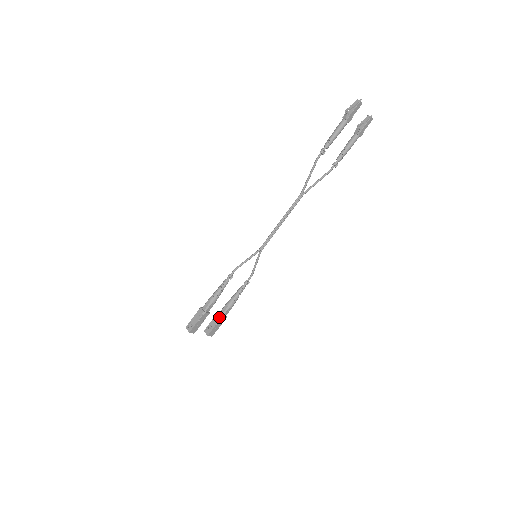
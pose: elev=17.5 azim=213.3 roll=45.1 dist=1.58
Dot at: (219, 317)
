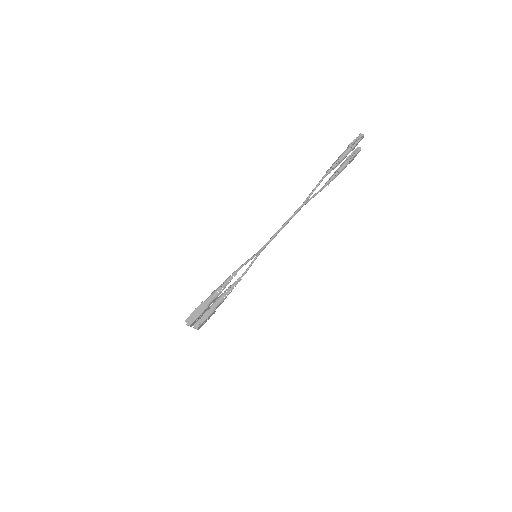
Dot at: (210, 311)
